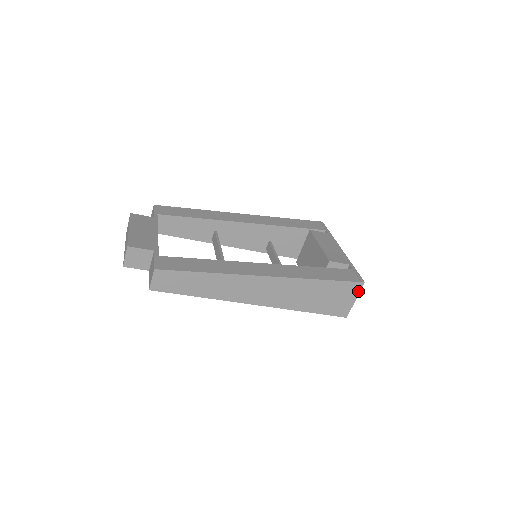
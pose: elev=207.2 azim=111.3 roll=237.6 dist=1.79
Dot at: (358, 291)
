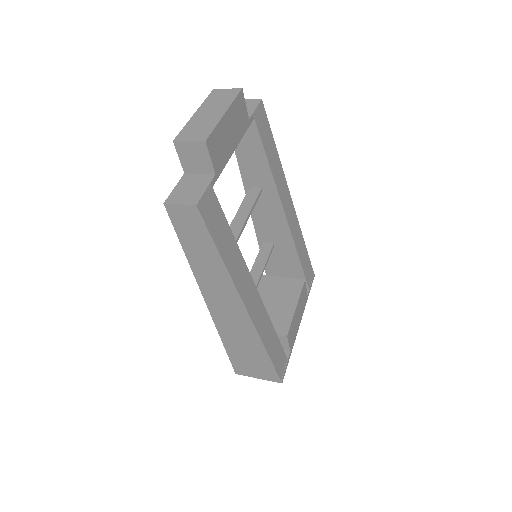
Dot at: (270, 379)
